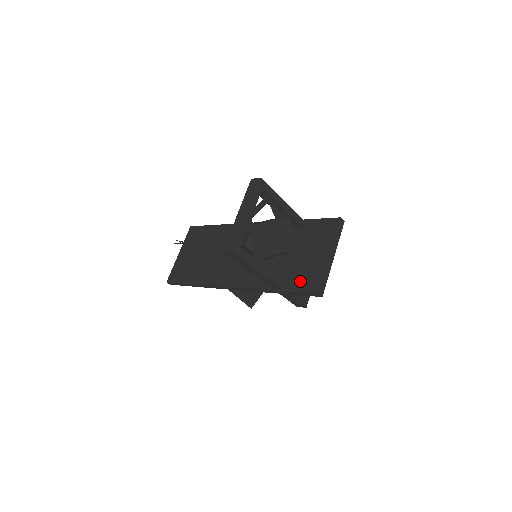
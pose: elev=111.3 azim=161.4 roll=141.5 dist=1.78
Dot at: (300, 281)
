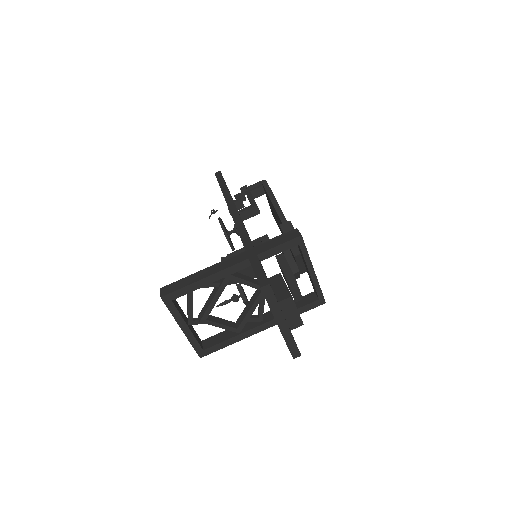
Dot at: occluded
